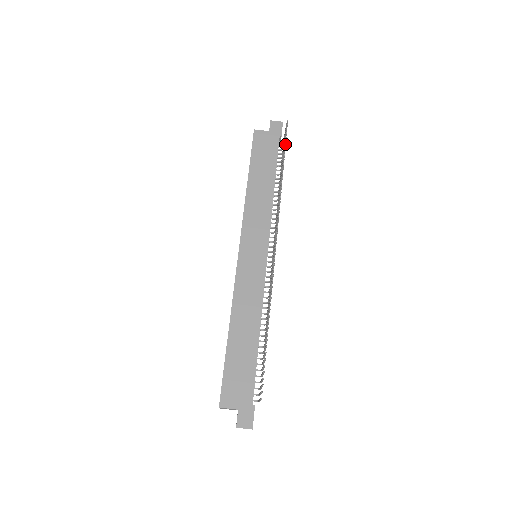
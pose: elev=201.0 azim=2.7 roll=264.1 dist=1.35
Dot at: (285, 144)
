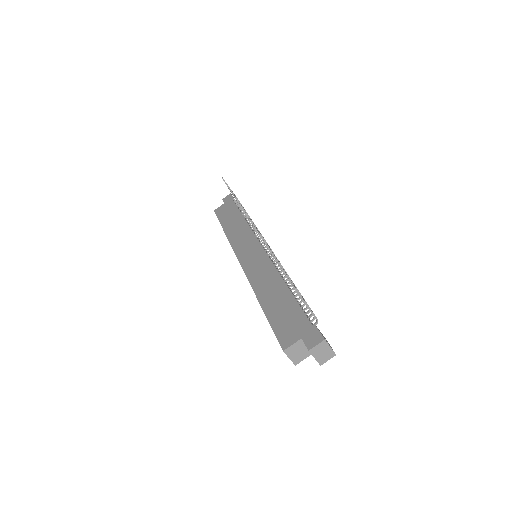
Dot at: occluded
